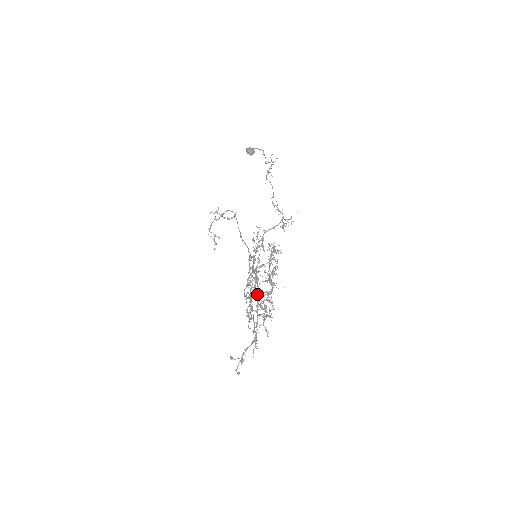
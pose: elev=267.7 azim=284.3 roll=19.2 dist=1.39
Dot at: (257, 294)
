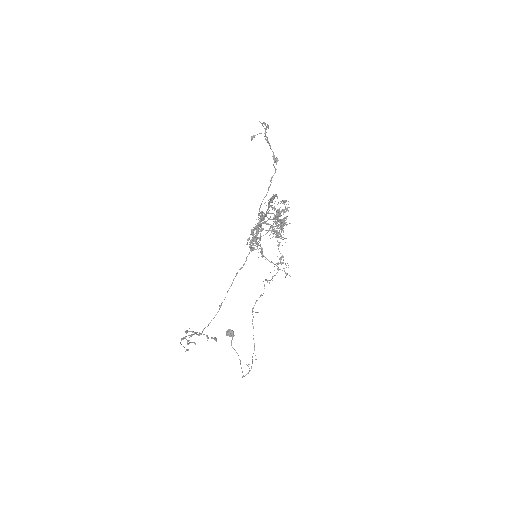
Dot at: (267, 210)
